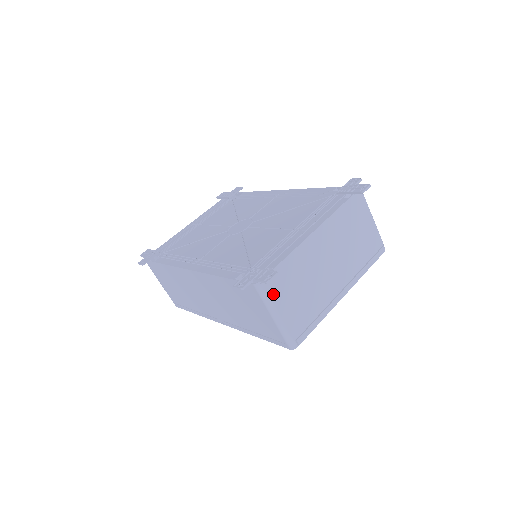
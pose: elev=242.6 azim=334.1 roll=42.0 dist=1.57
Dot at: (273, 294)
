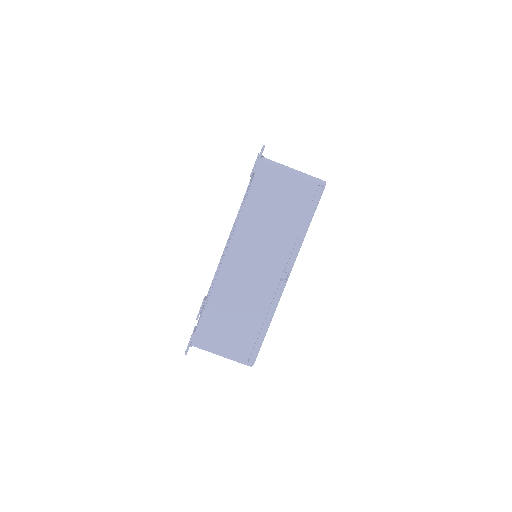
Dot at: occluded
